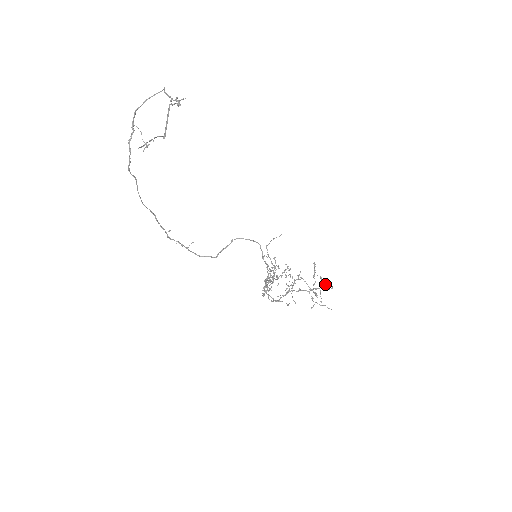
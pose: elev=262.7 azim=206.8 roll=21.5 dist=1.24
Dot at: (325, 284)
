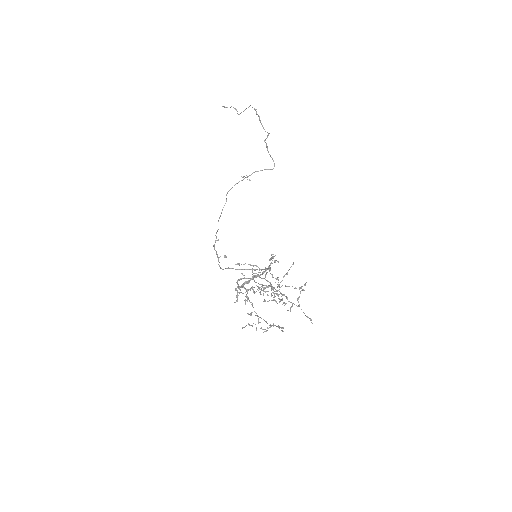
Dot at: occluded
